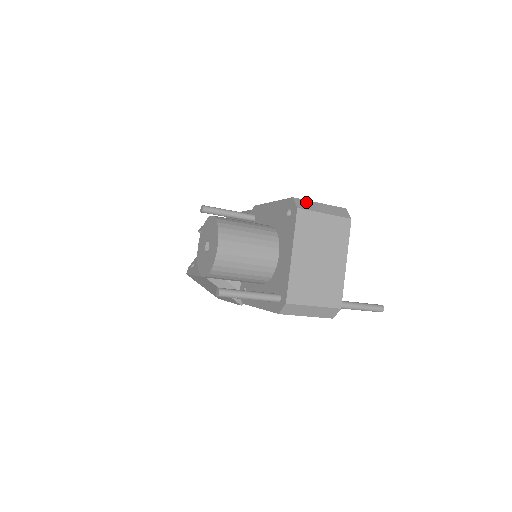
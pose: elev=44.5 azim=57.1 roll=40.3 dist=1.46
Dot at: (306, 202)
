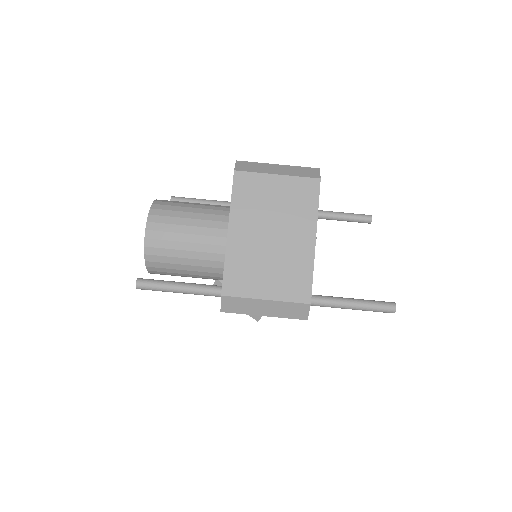
Dot at: (254, 164)
